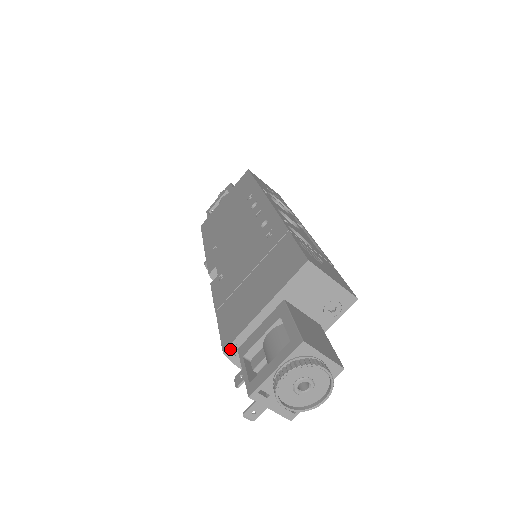
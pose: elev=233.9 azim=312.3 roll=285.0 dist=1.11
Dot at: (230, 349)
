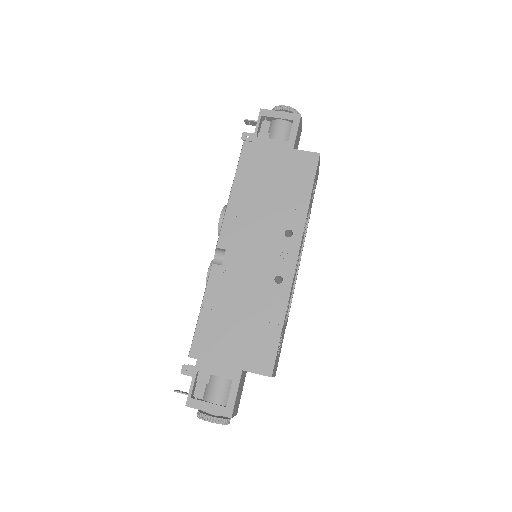
Dot at: (194, 358)
